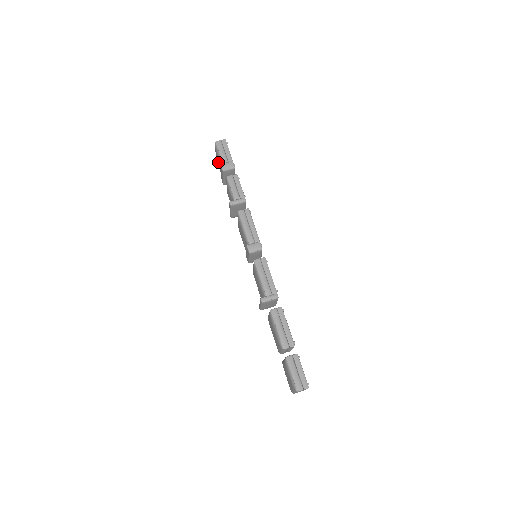
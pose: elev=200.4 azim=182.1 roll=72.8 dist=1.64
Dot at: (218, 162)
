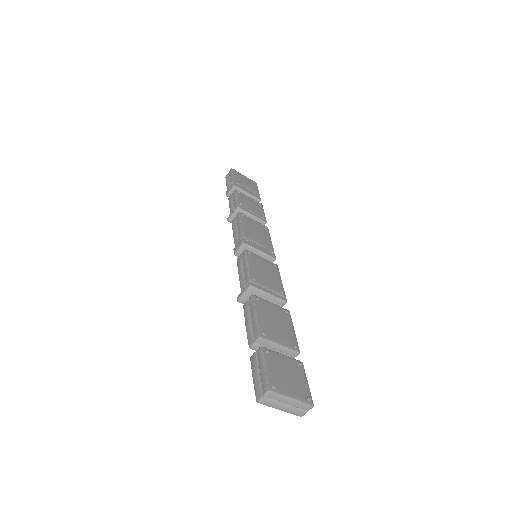
Dot at: occluded
